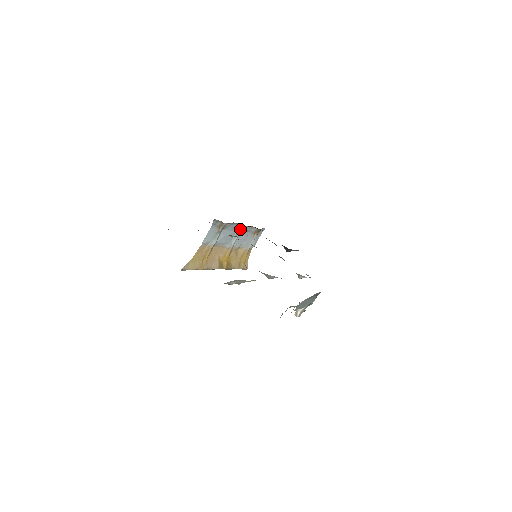
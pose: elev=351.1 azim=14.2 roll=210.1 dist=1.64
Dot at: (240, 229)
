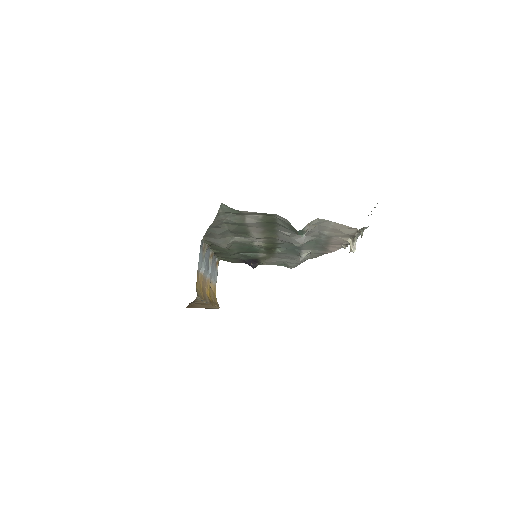
Dot at: (211, 256)
